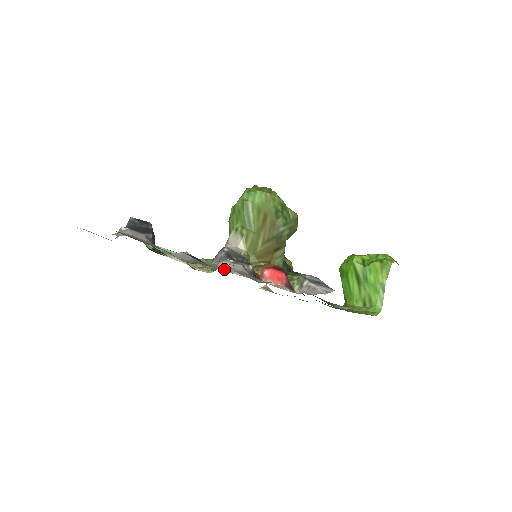
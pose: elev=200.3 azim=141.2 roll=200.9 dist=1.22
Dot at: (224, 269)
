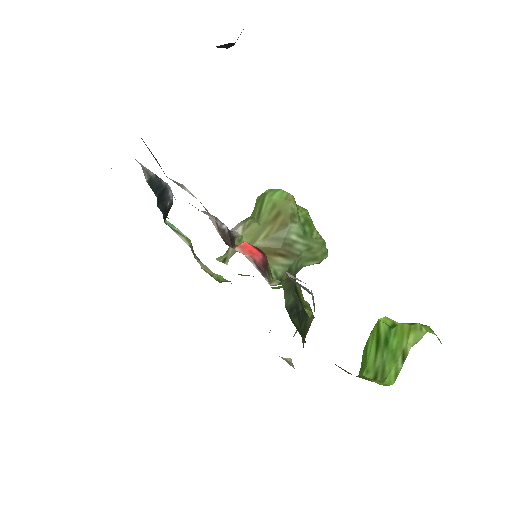
Dot at: (178, 183)
